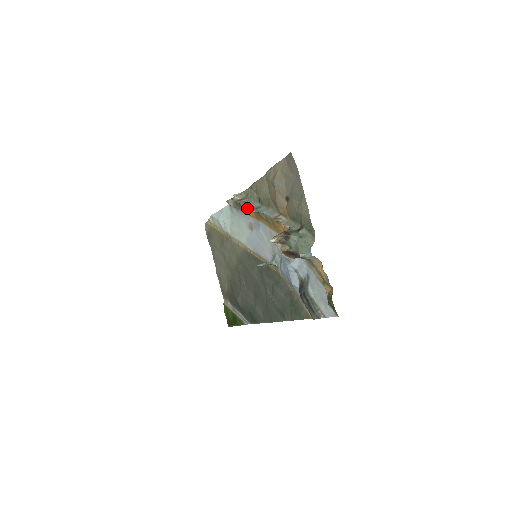
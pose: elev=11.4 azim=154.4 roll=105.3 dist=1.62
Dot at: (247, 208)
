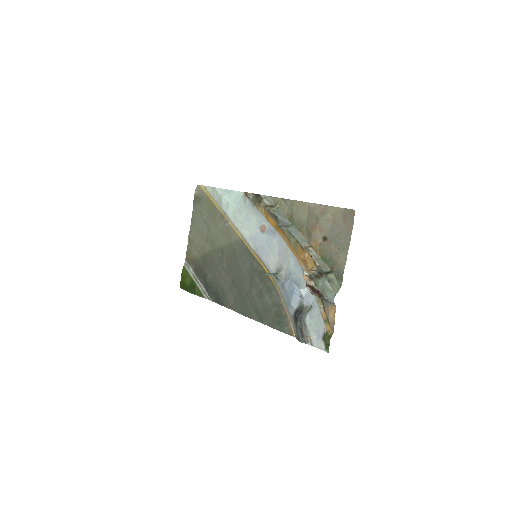
Dot at: (270, 214)
